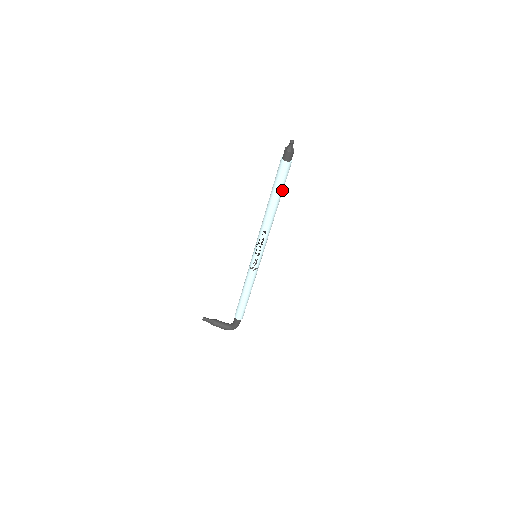
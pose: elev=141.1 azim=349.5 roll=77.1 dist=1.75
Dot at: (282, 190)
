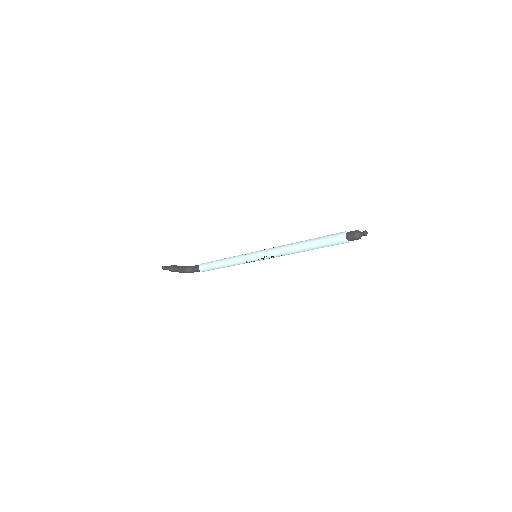
Dot at: occluded
